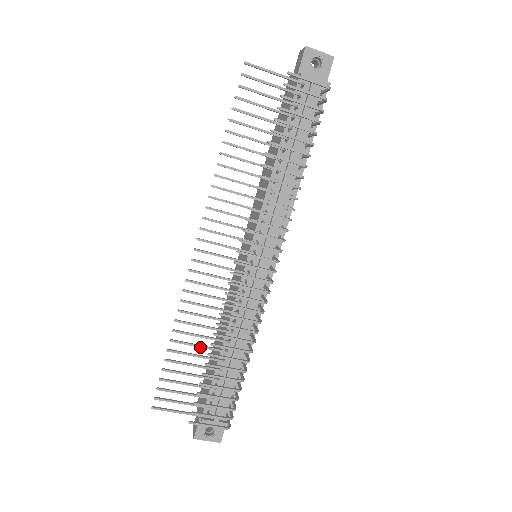
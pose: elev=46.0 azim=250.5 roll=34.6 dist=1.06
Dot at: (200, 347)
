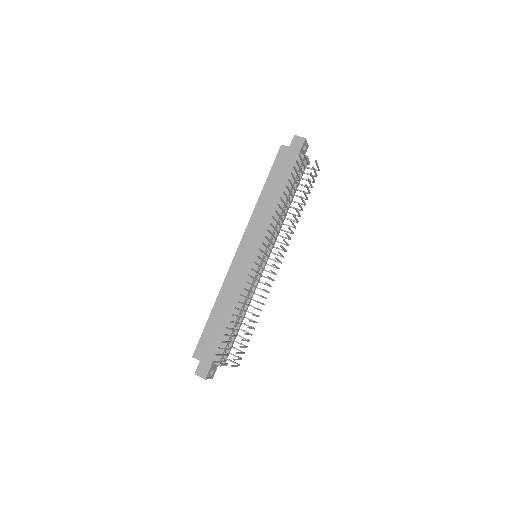
Dot at: occluded
